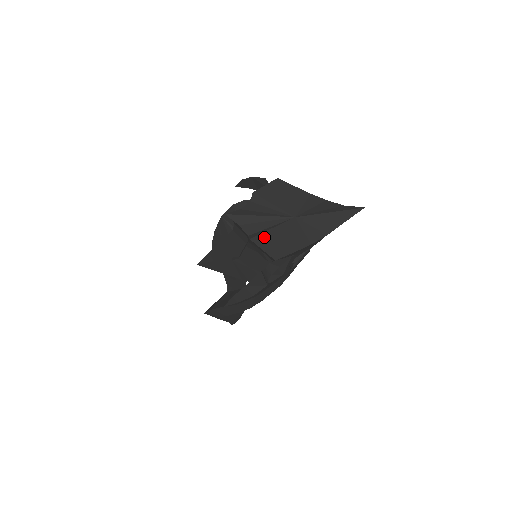
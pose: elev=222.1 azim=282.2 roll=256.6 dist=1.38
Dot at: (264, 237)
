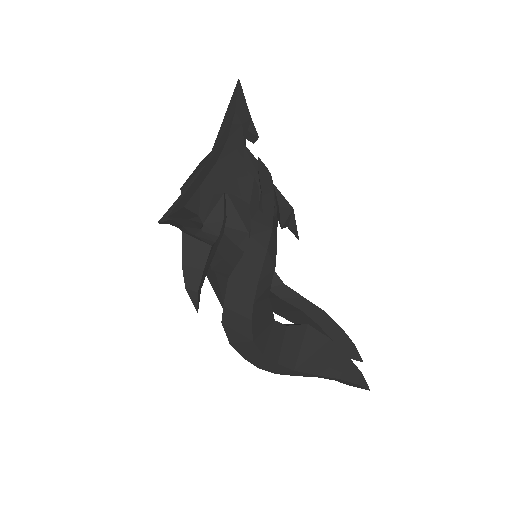
Dot at: (179, 203)
